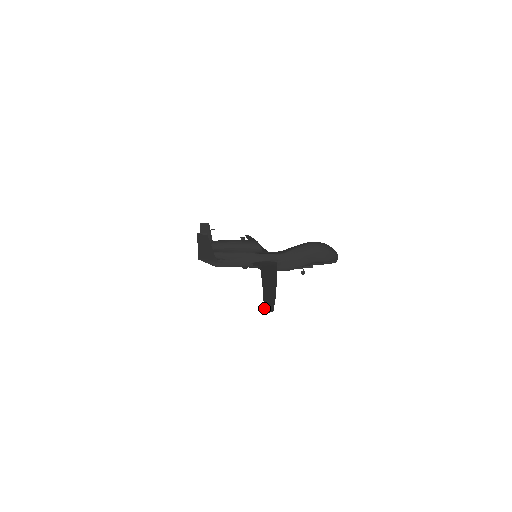
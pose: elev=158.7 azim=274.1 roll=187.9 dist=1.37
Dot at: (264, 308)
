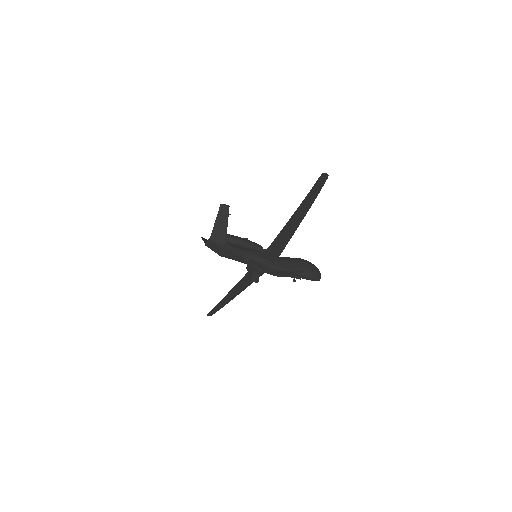
Dot at: (320, 177)
